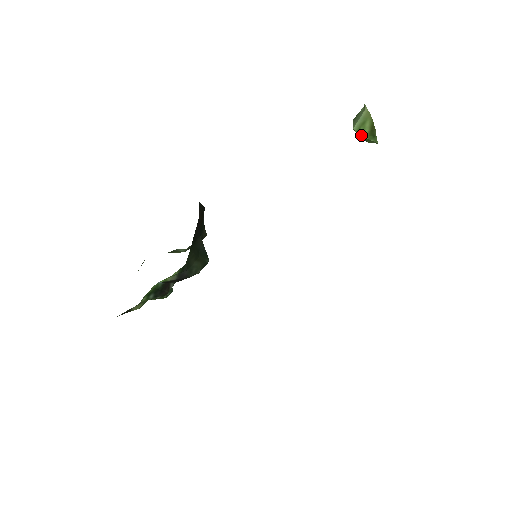
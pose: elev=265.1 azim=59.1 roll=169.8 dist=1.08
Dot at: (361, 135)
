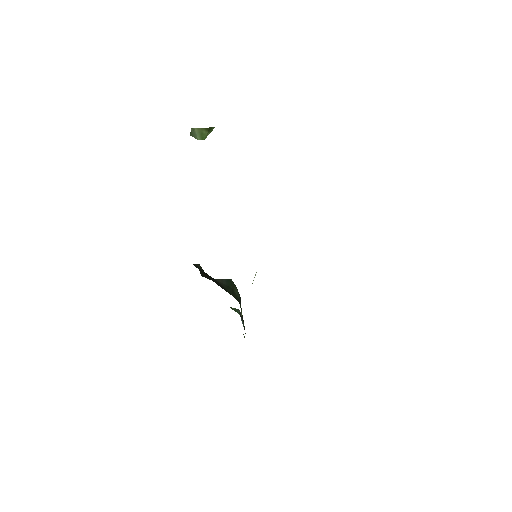
Dot at: (206, 137)
